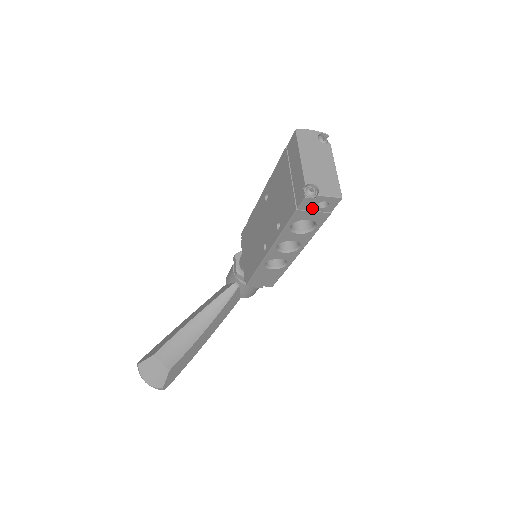
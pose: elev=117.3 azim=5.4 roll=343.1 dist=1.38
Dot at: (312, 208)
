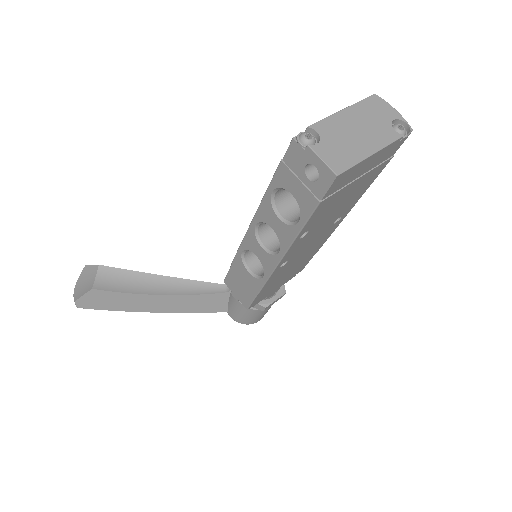
Dot at: (299, 171)
